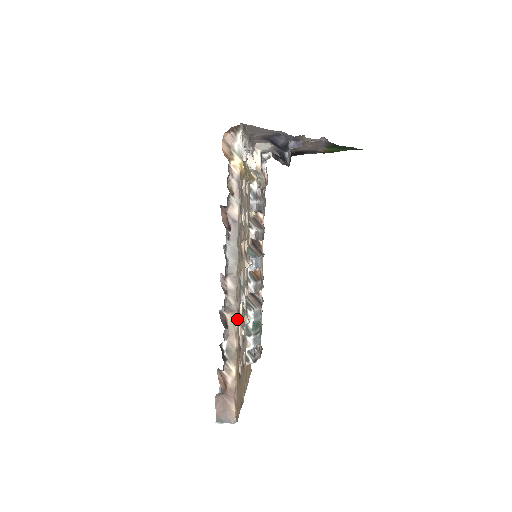
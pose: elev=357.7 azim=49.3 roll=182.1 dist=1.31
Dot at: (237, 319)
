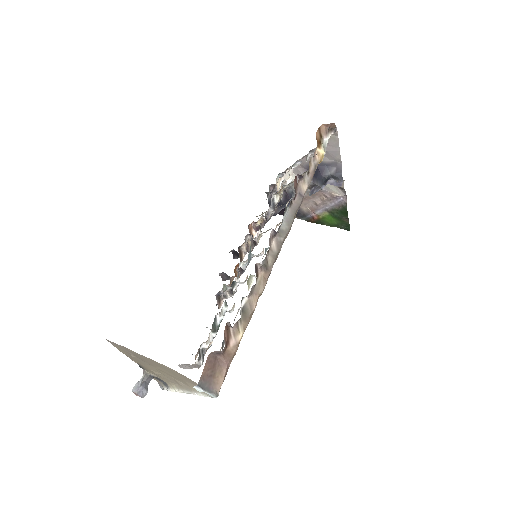
Dot at: (266, 282)
